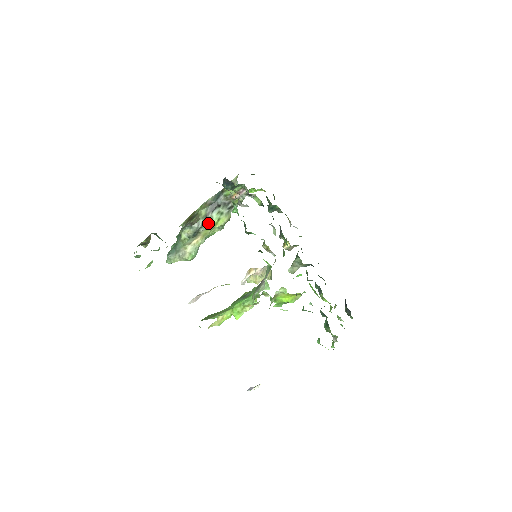
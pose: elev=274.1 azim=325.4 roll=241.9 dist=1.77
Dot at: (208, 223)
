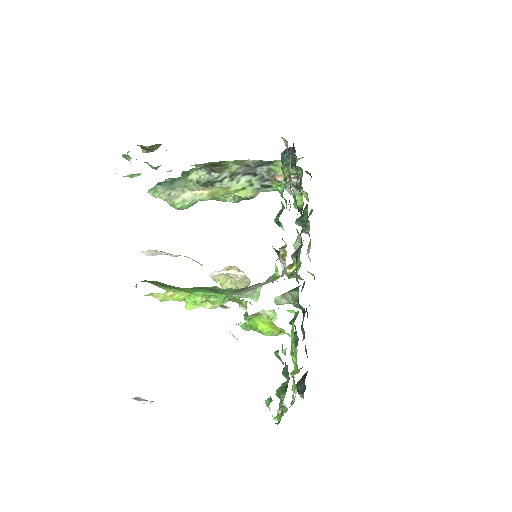
Dot at: (230, 183)
